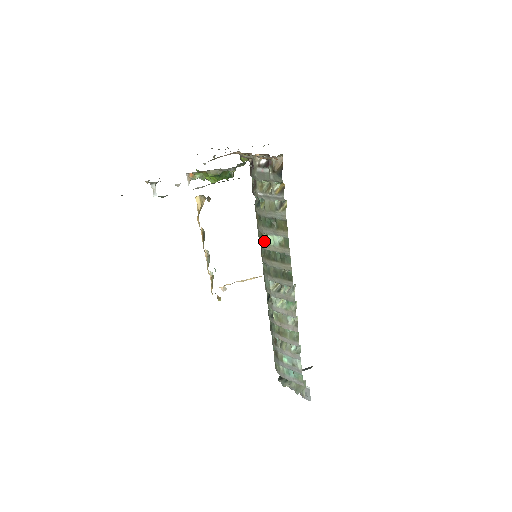
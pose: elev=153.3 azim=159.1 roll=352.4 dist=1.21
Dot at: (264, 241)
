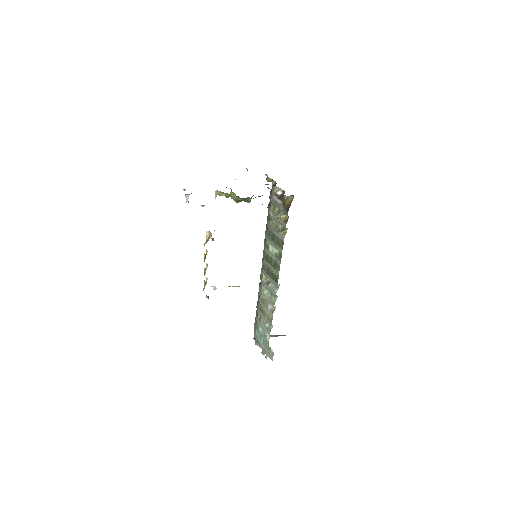
Dot at: (266, 246)
